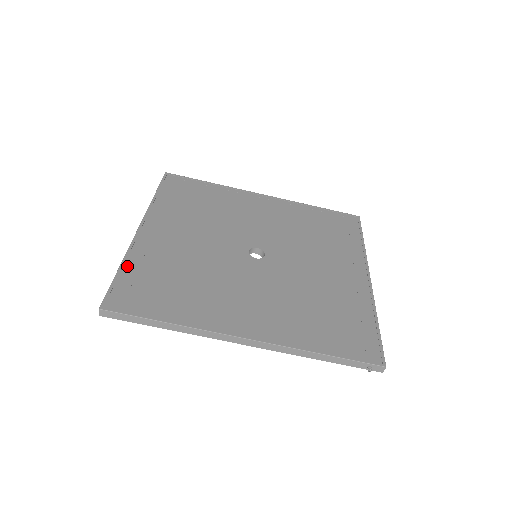
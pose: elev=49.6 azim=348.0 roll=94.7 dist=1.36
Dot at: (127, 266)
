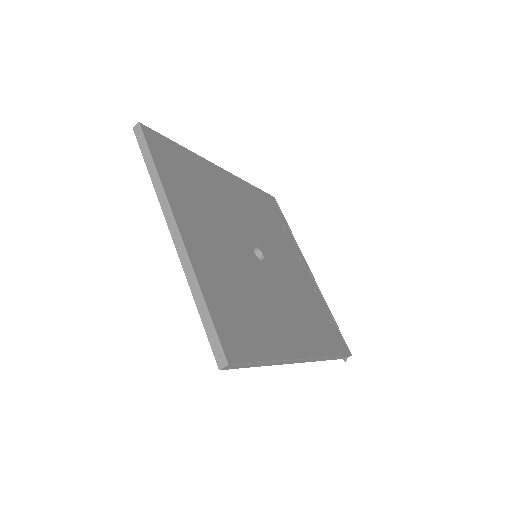
Dot at: (207, 294)
